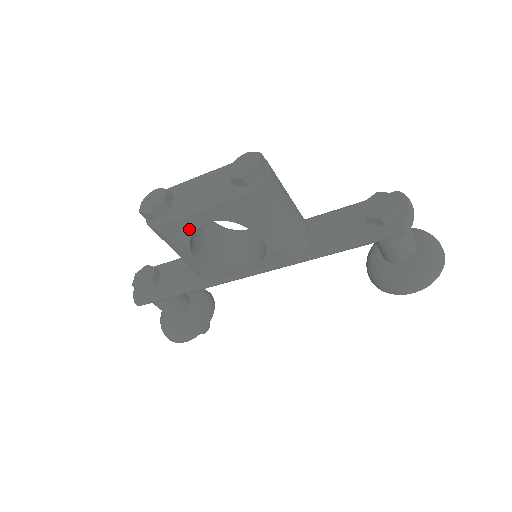
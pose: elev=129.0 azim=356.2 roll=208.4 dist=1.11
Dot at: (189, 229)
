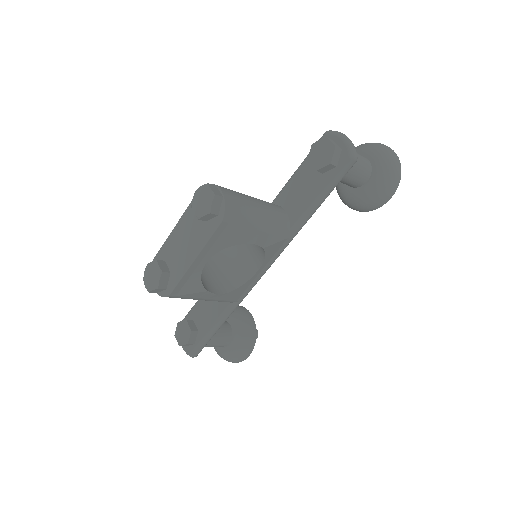
Dot at: (196, 277)
